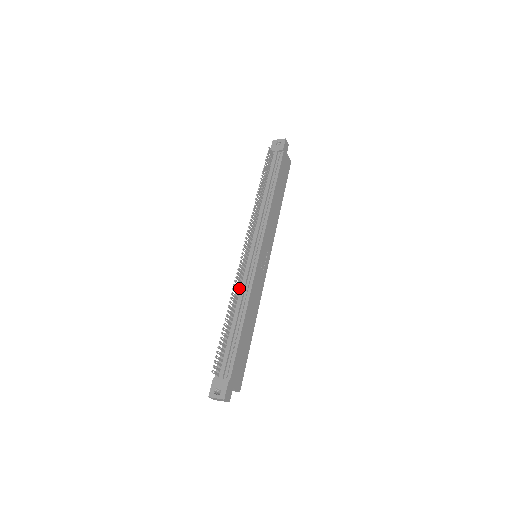
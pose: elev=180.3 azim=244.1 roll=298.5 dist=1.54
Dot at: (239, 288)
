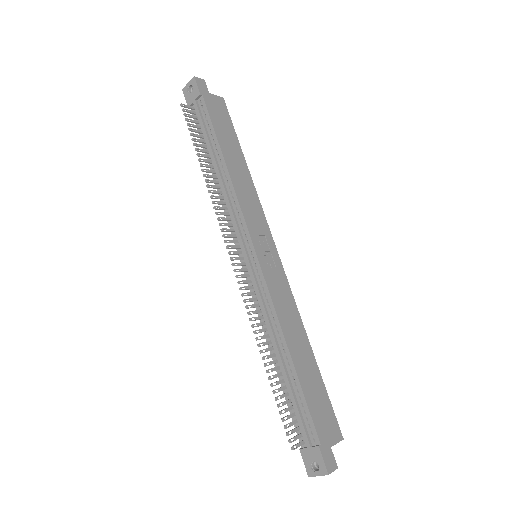
Dot at: (260, 314)
